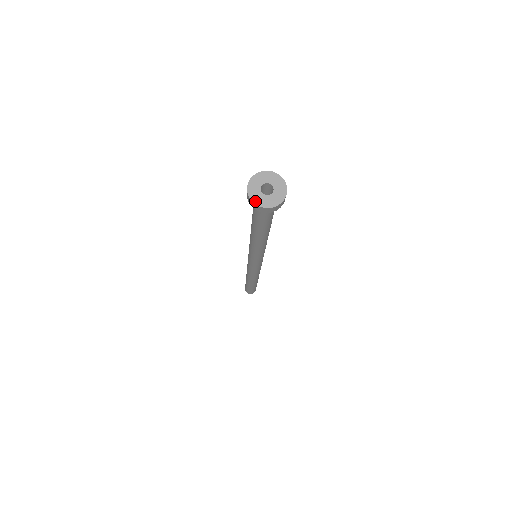
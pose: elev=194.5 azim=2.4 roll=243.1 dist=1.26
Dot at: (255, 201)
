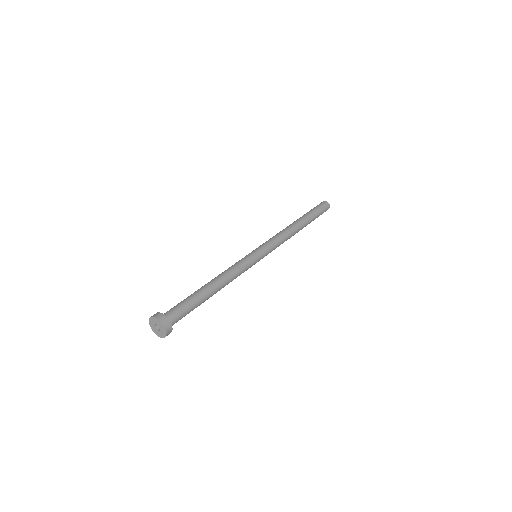
Dot at: (156, 334)
